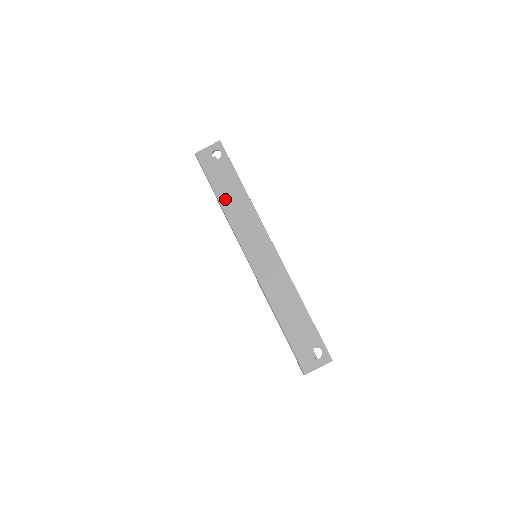
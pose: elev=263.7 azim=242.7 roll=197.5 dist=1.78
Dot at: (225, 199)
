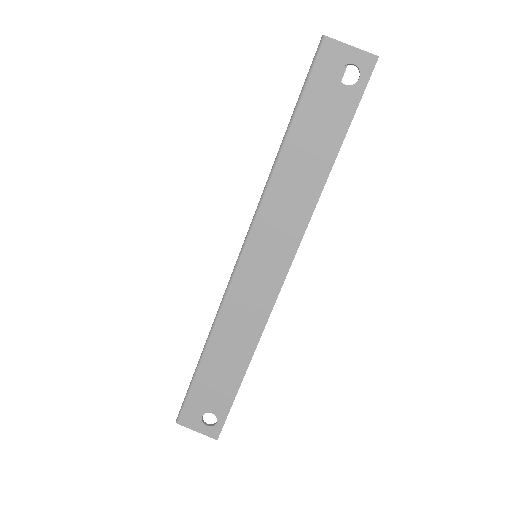
Dot at: (292, 155)
